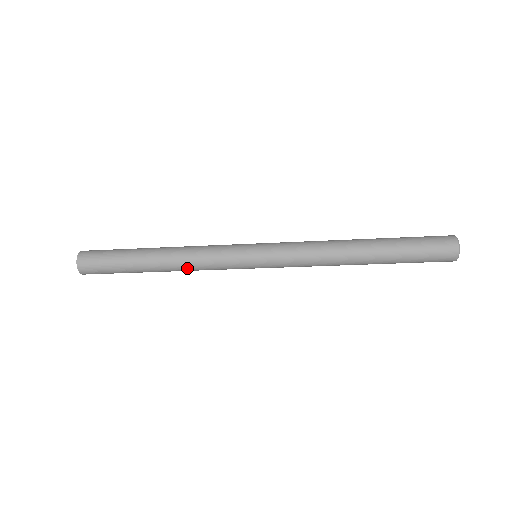
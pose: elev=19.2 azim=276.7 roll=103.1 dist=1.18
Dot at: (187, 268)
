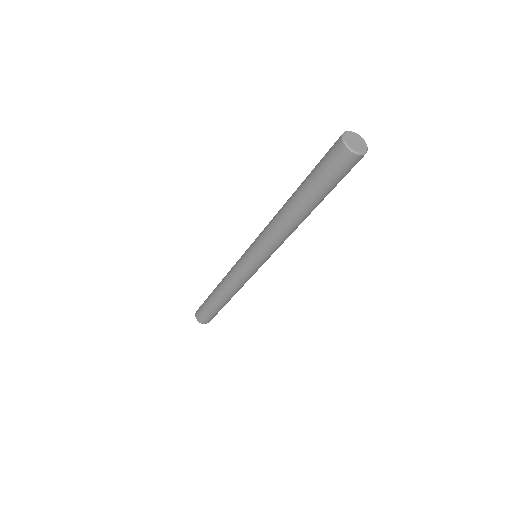
Dot at: (237, 291)
